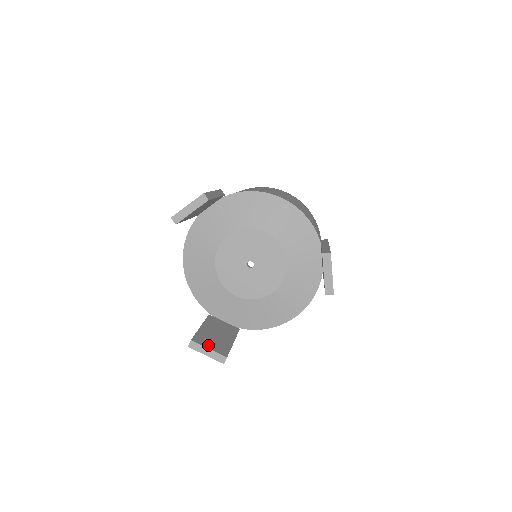
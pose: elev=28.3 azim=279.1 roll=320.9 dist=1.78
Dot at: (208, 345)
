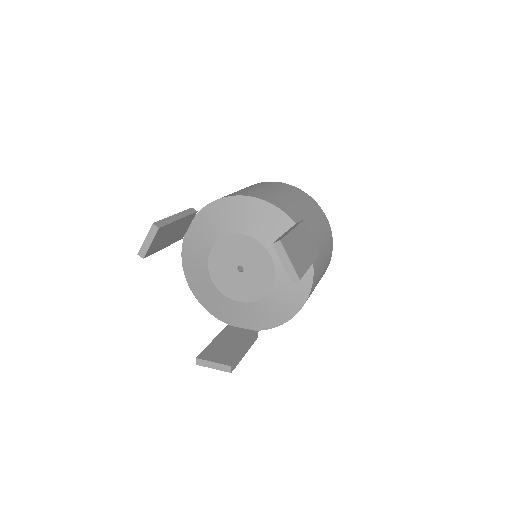
Dot at: (214, 358)
